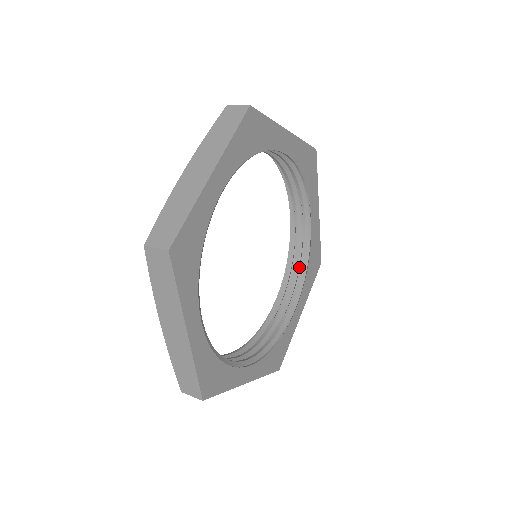
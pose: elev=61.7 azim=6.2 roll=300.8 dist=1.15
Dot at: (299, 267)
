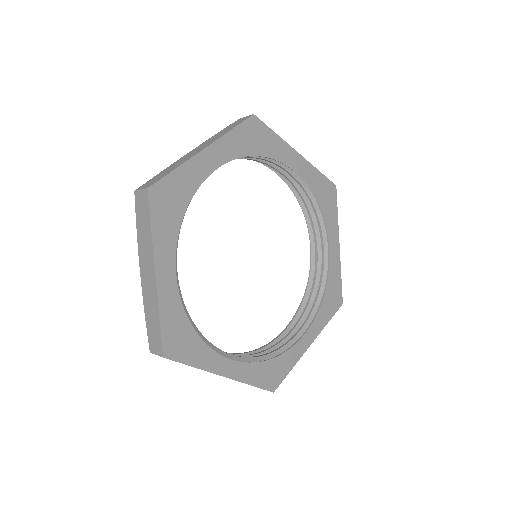
Dot at: (313, 210)
